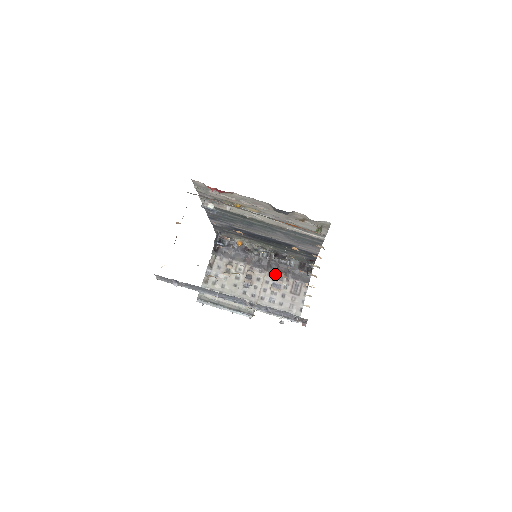
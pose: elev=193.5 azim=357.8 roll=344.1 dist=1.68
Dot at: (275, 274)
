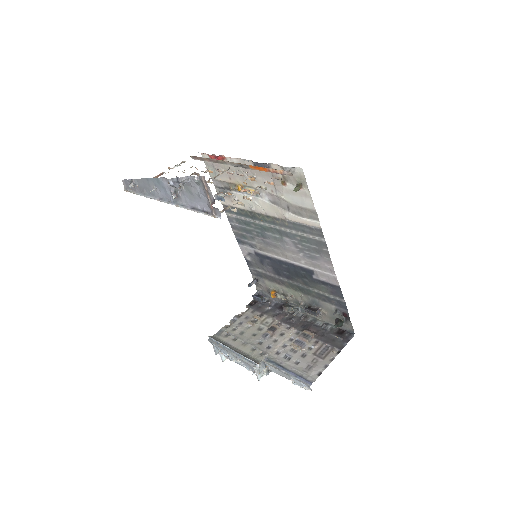
Dot at: (303, 332)
